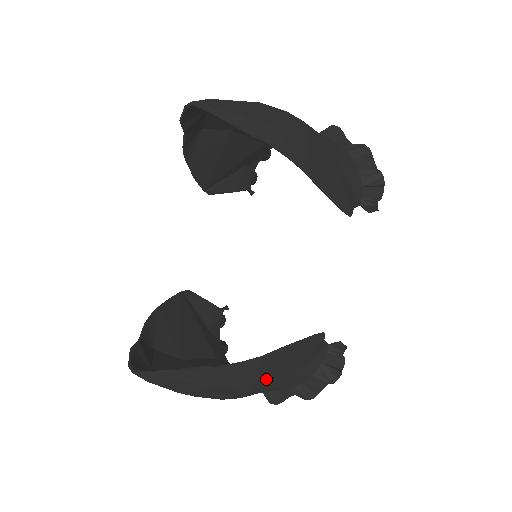
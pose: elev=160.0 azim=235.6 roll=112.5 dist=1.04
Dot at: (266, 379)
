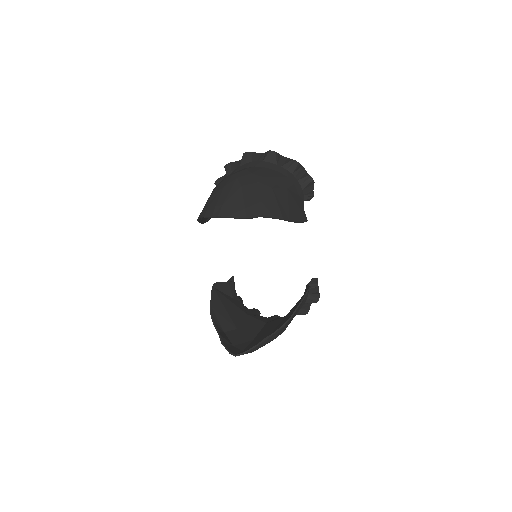
Dot at: (289, 323)
